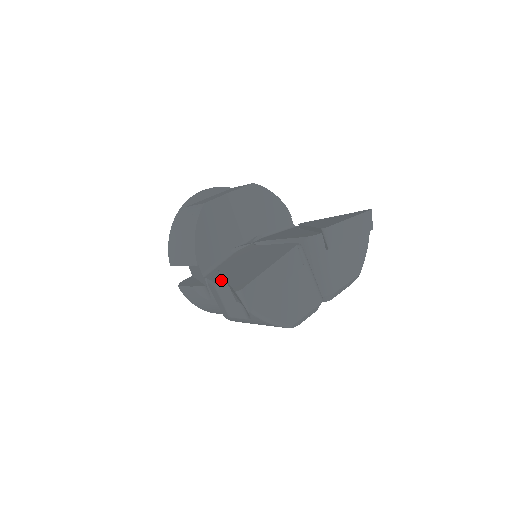
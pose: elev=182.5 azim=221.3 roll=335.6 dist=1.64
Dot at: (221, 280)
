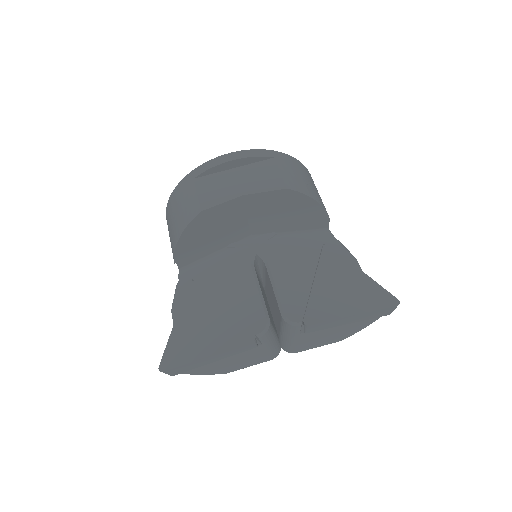
Dot at: (179, 308)
